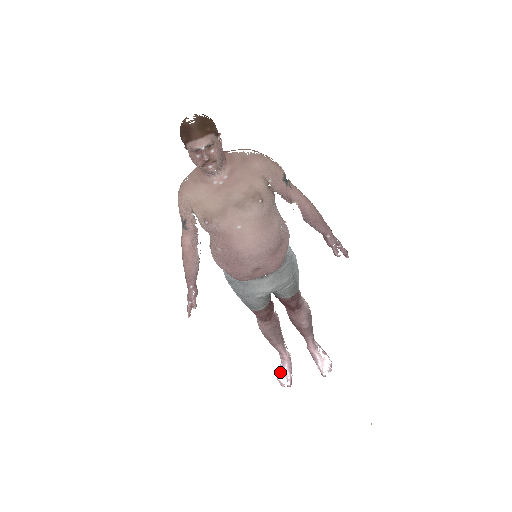
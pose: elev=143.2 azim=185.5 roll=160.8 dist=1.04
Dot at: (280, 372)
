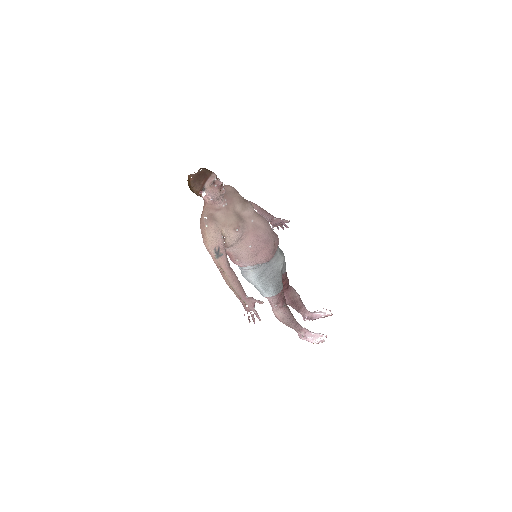
Dot at: (313, 340)
